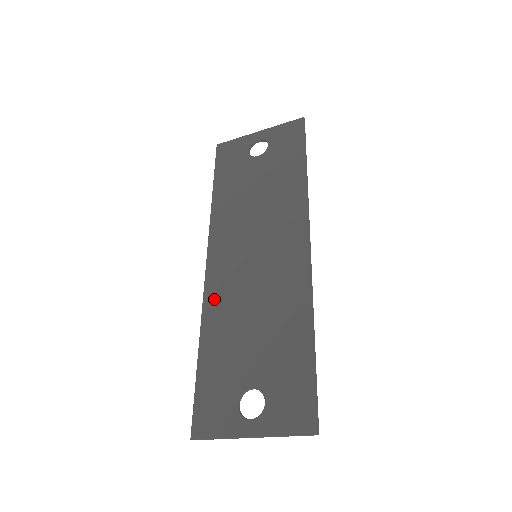
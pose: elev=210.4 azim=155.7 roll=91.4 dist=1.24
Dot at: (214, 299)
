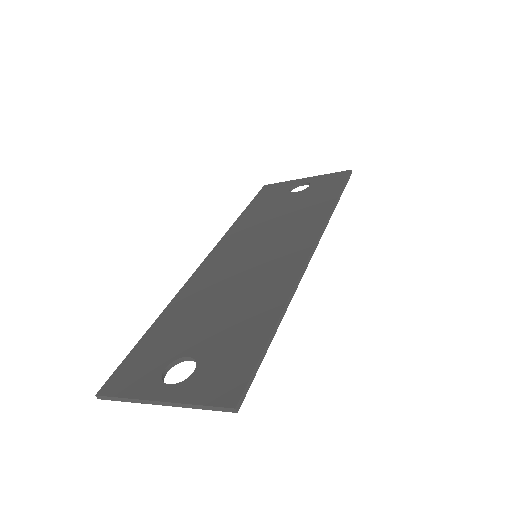
Dot at: (196, 283)
